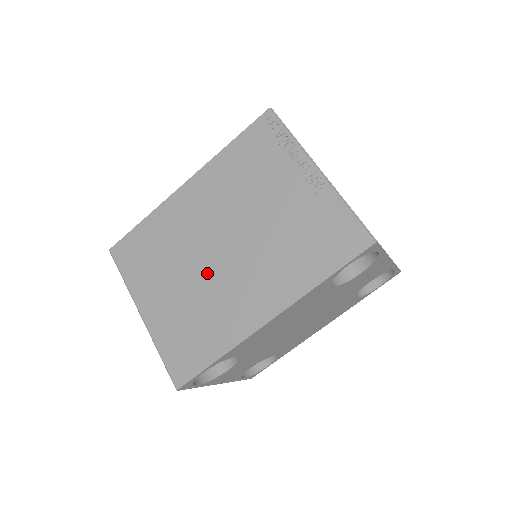
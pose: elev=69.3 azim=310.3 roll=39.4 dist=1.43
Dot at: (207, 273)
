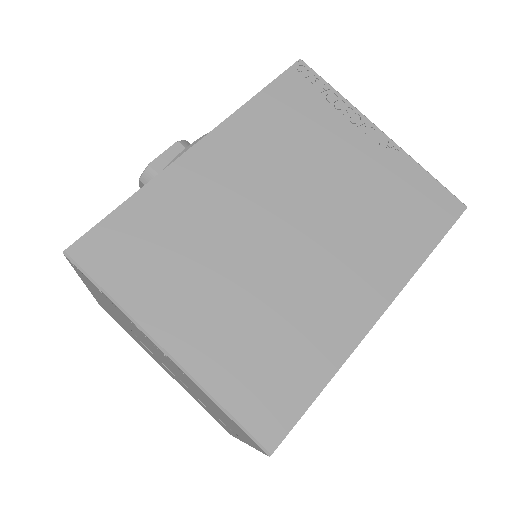
Dot at: (272, 265)
